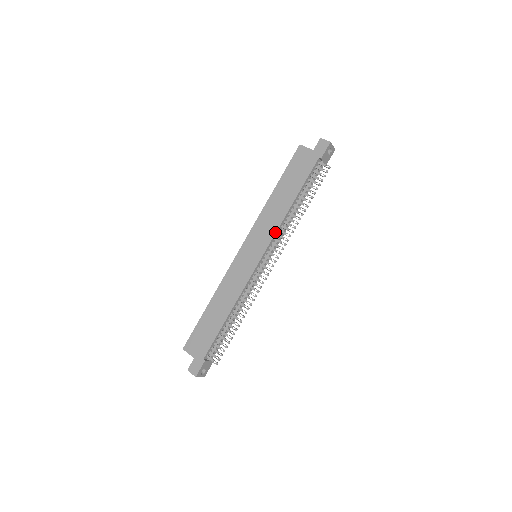
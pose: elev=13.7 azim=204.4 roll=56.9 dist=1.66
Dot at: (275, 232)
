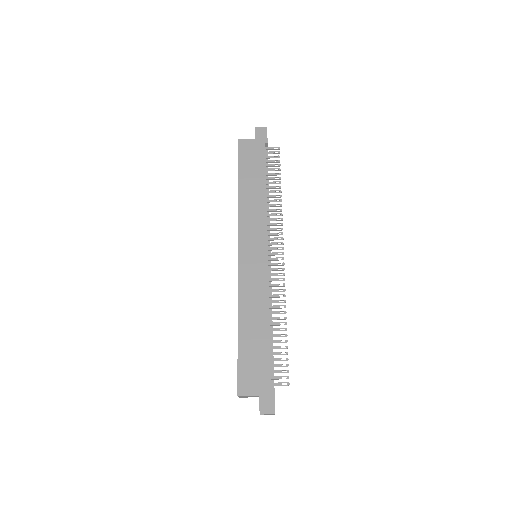
Dot at: (266, 221)
